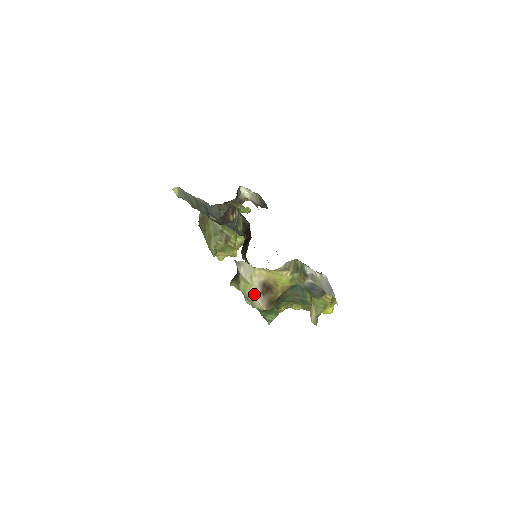
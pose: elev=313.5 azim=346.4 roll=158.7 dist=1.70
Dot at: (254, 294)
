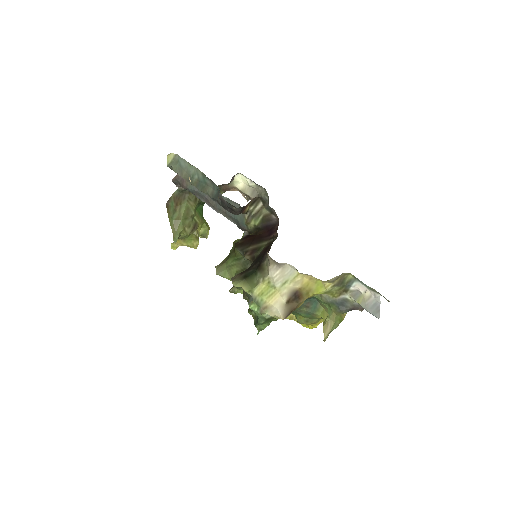
Dot at: (276, 301)
